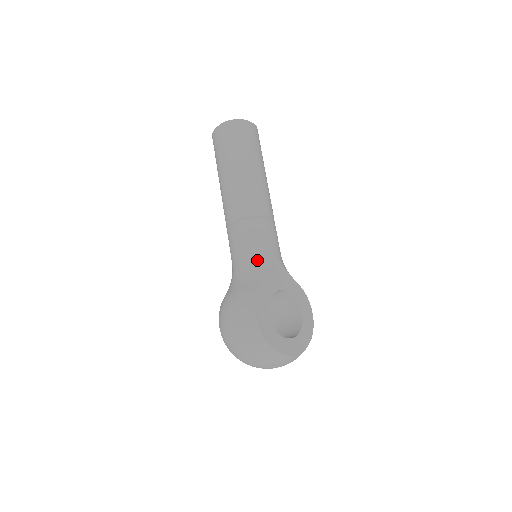
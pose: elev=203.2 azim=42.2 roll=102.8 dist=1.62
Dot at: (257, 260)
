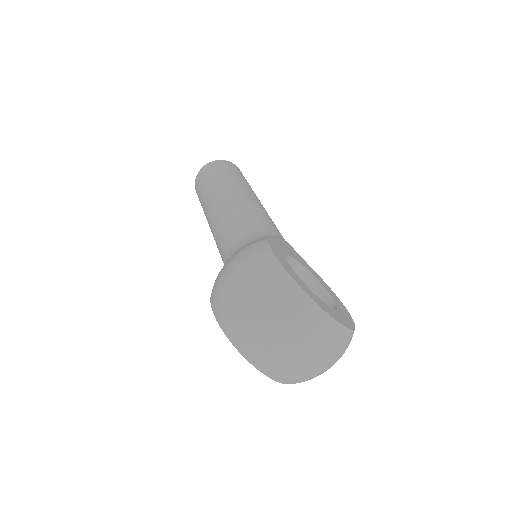
Dot at: (261, 233)
